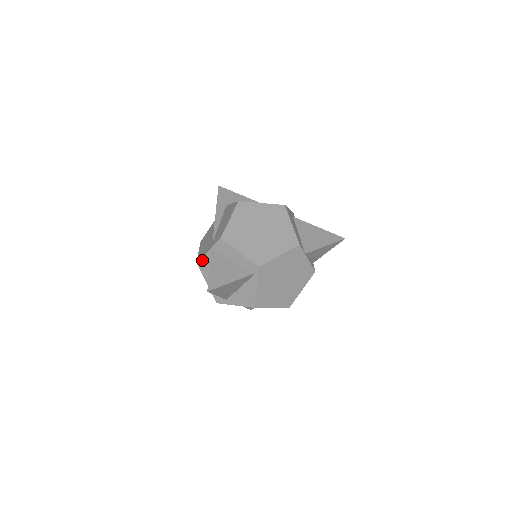
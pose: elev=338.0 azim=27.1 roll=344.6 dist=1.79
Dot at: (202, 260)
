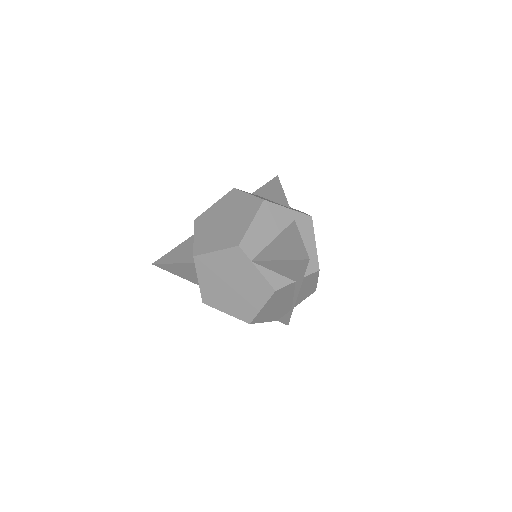
Dot at: occluded
